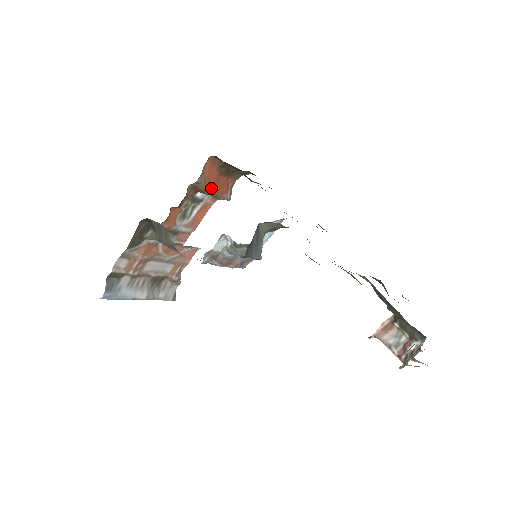
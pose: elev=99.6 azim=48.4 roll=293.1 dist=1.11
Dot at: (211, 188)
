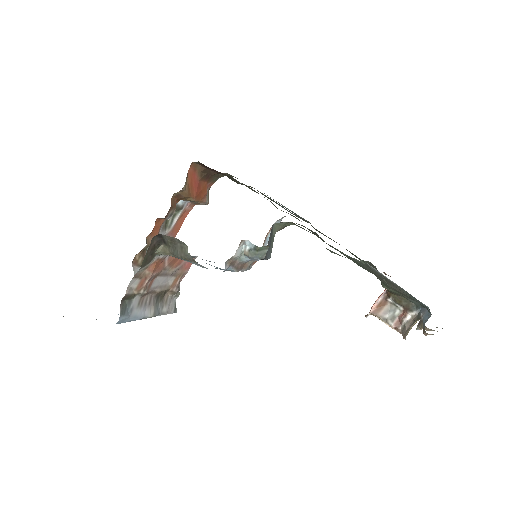
Dot at: (194, 194)
